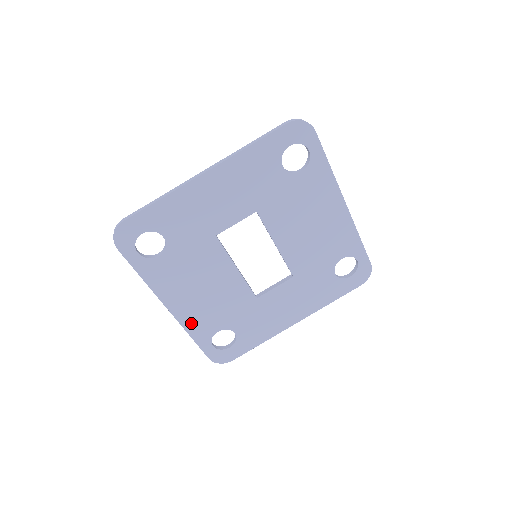
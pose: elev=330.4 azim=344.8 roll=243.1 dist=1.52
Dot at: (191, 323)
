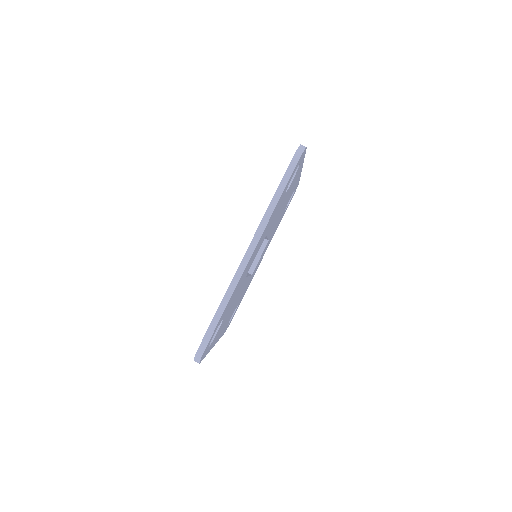
Dot at: occluded
